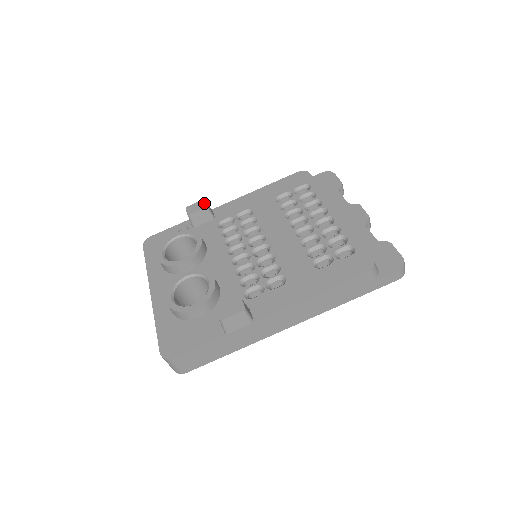
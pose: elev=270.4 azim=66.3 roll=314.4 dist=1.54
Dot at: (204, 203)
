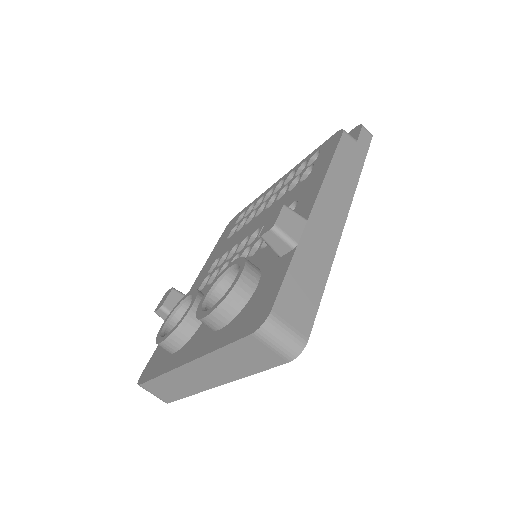
Dot at: (168, 291)
